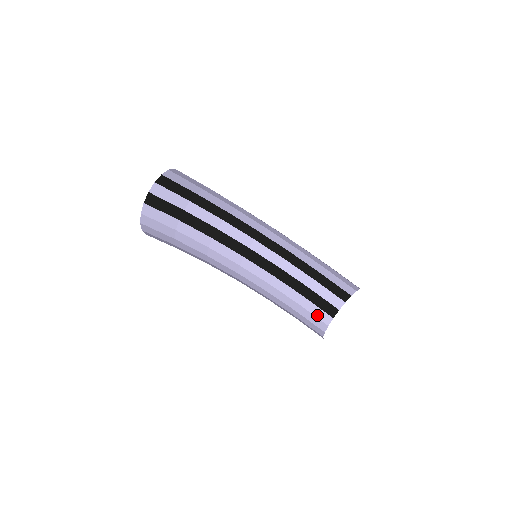
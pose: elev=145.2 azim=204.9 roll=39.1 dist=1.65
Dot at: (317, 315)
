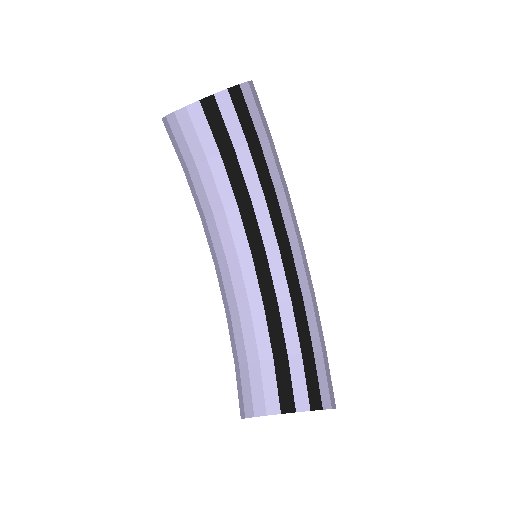
Dot at: (267, 391)
